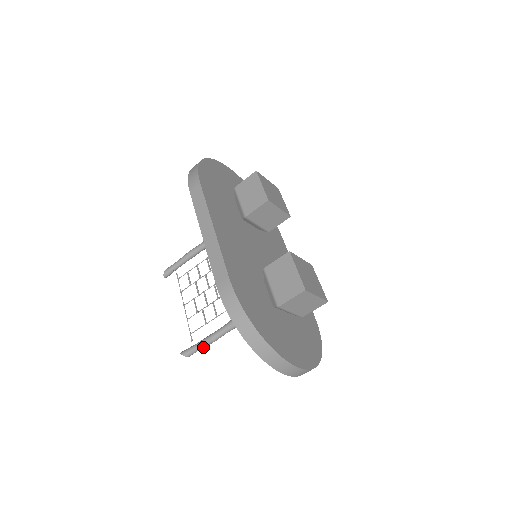
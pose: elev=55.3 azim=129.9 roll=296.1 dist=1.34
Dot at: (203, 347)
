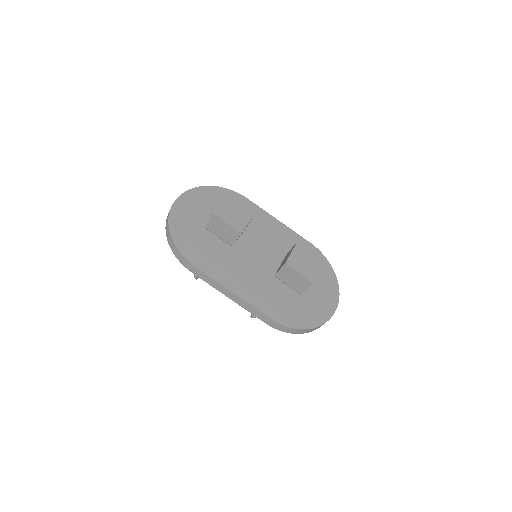
Dot at: occluded
